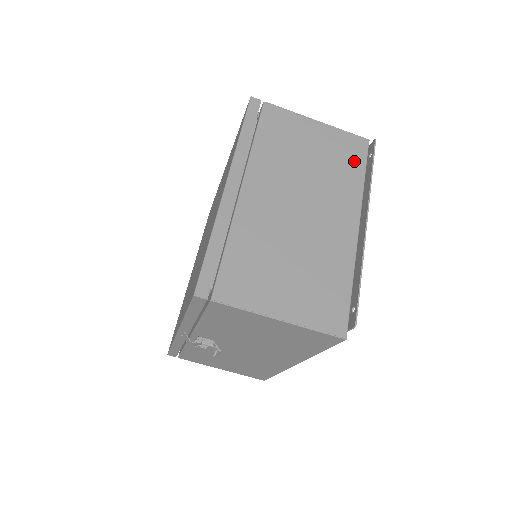
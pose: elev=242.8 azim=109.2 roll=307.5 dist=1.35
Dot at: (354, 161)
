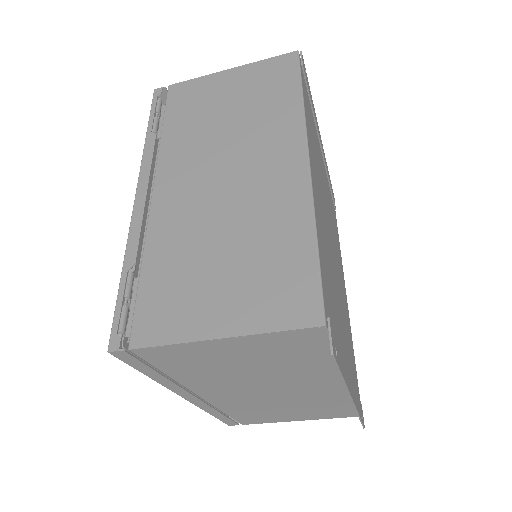
Dot at: (311, 351)
